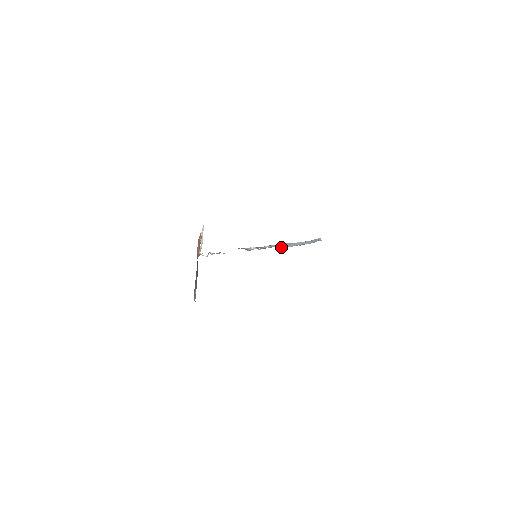
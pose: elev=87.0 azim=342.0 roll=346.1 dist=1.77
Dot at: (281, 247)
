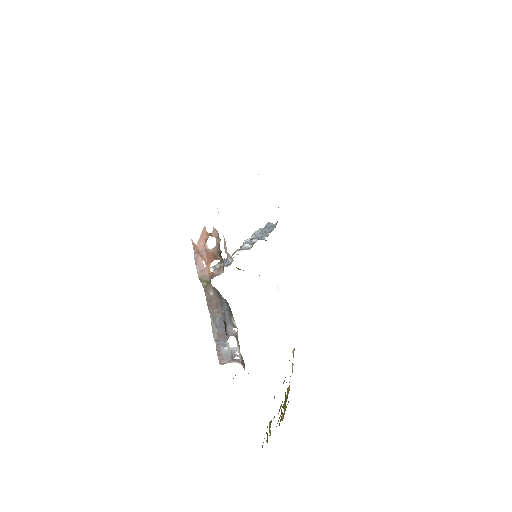
Dot at: (261, 238)
